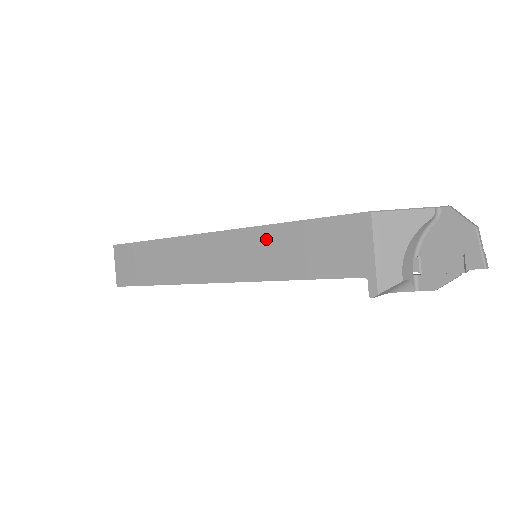
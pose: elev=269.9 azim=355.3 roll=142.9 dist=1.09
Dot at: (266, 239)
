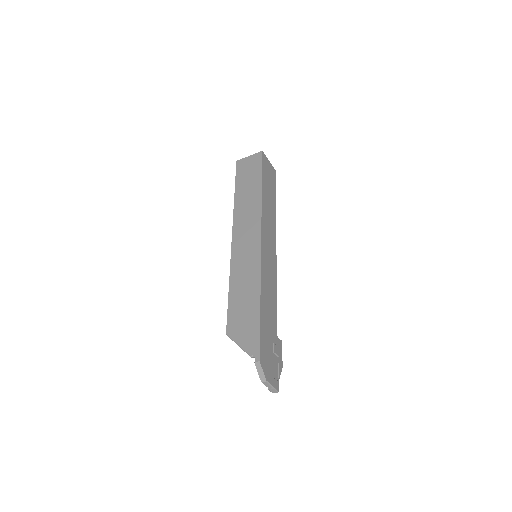
Dot at: occluded
